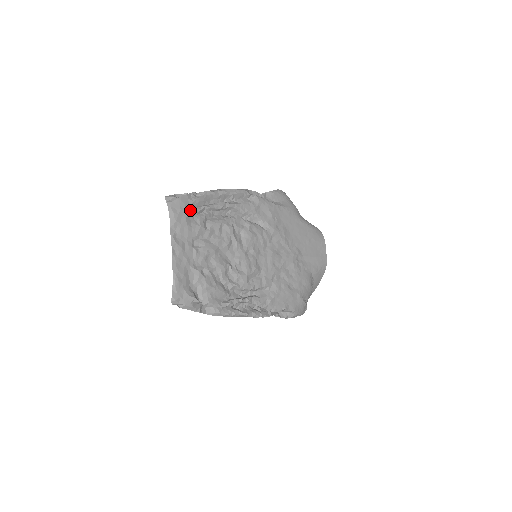
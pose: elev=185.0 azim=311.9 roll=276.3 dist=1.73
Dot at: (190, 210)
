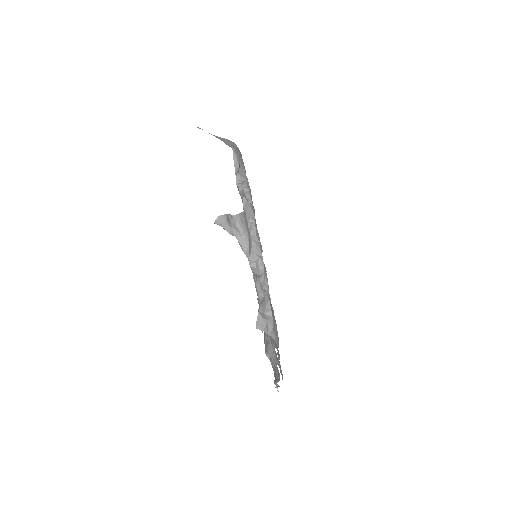
Dot at: occluded
